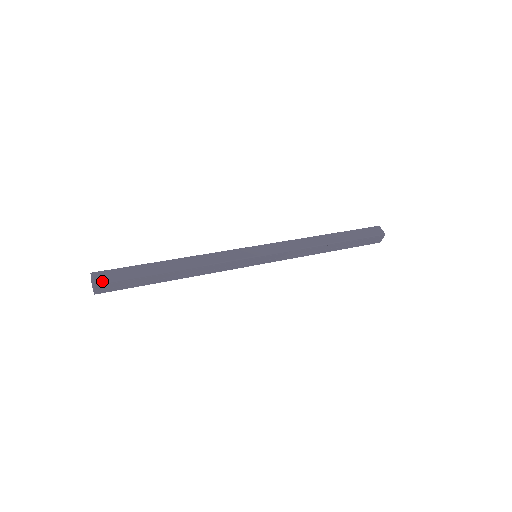
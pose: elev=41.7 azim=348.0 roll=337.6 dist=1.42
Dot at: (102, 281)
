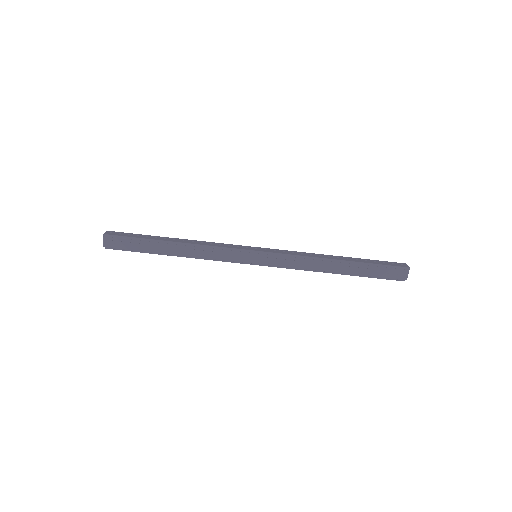
Dot at: (111, 234)
